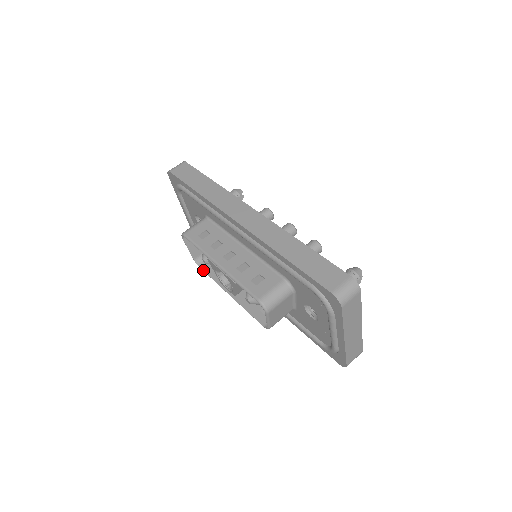
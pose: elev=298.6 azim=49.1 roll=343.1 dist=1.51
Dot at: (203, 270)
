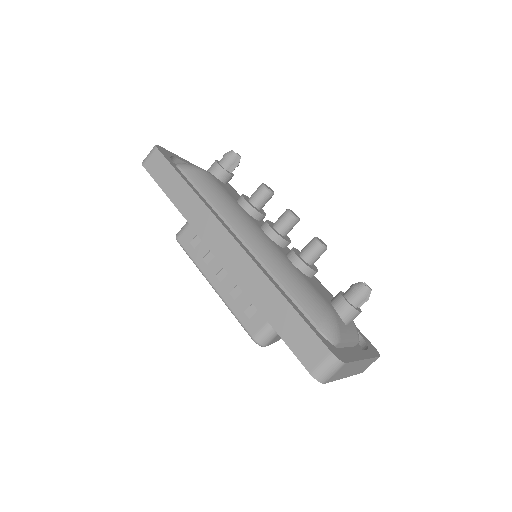
Dot at: occluded
